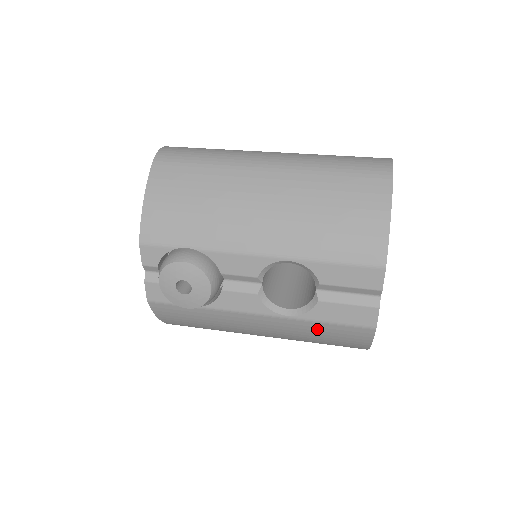
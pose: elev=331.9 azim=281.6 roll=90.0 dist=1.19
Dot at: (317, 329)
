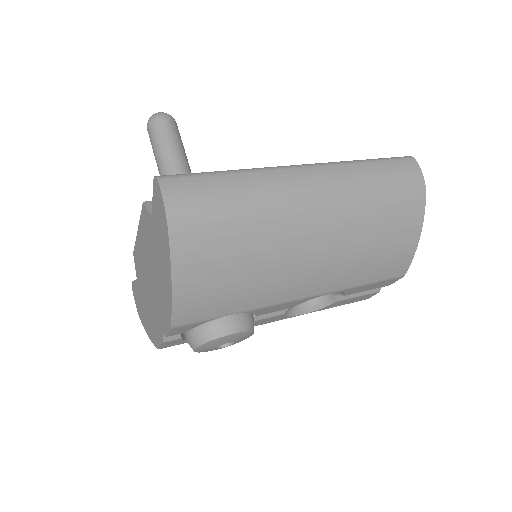
Dot at: occluded
